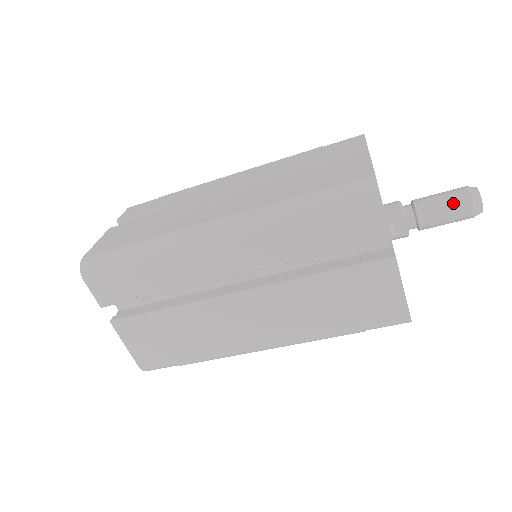
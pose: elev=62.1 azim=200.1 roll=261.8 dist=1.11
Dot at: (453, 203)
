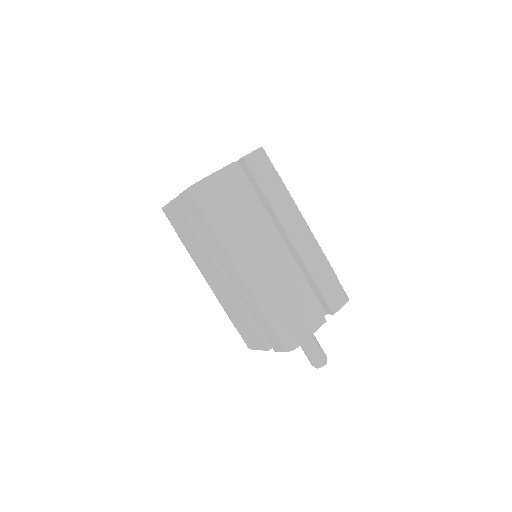
Dot at: (313, 357)
